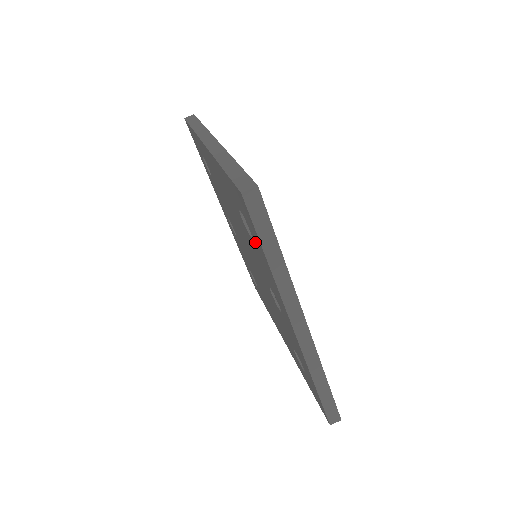
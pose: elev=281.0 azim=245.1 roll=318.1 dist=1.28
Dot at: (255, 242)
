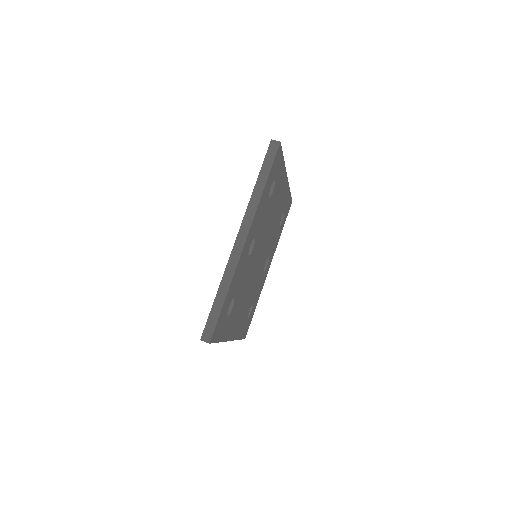
Dot at: occluded
